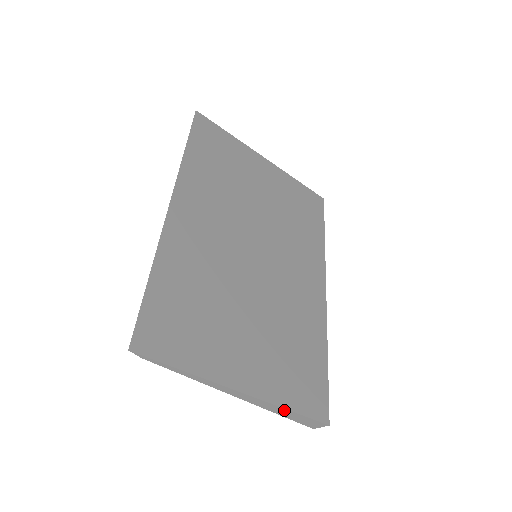
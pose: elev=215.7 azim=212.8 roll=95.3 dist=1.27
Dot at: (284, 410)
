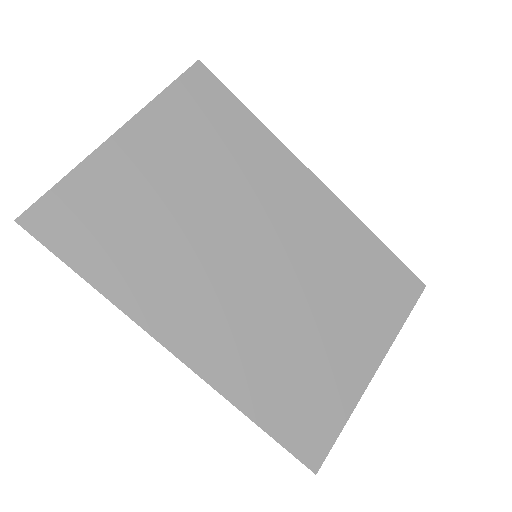
Dot at: (399, 328)
